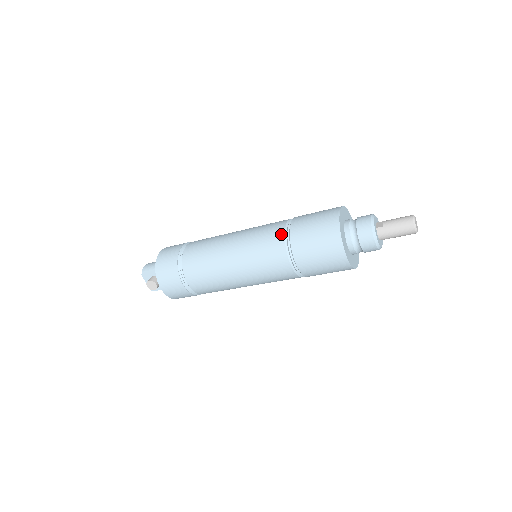
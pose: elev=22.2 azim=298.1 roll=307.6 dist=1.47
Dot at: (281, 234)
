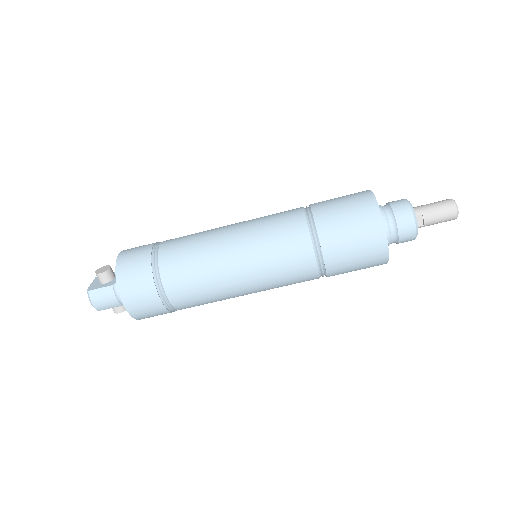
Dot at: occluded
